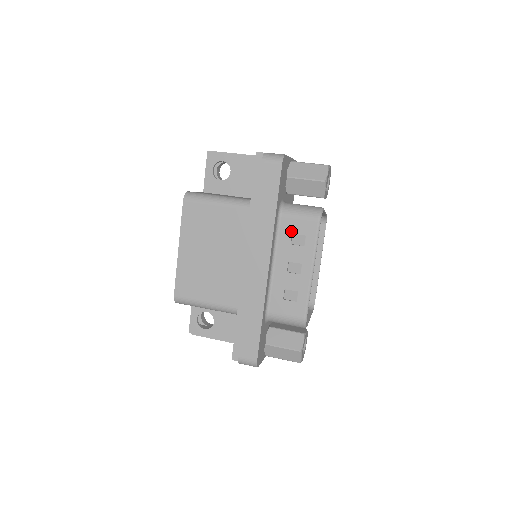
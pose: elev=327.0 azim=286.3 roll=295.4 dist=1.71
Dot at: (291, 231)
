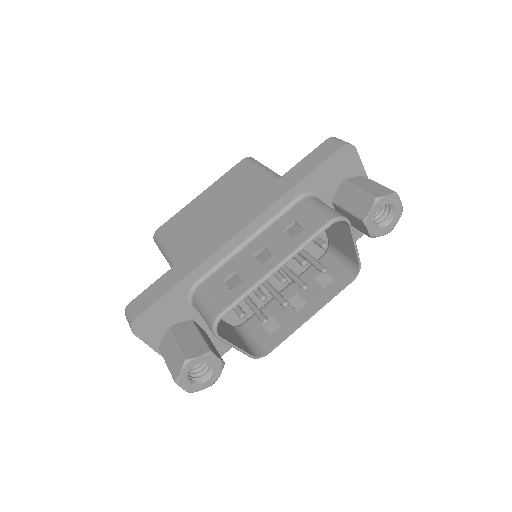
Dot at: (295, 218)
